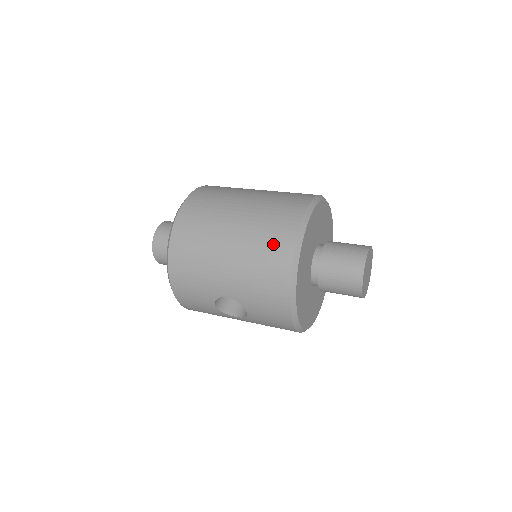
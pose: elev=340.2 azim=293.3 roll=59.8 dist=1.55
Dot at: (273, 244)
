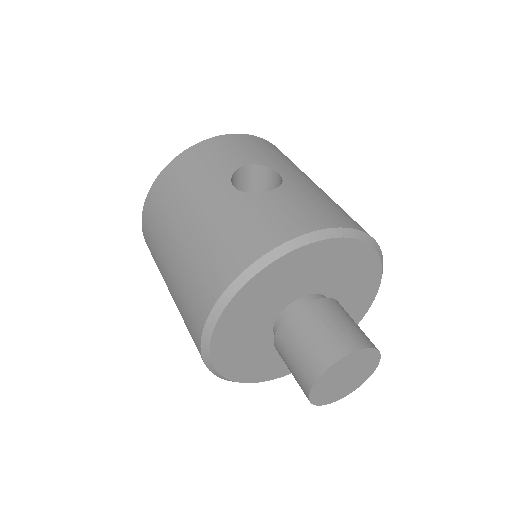
Dot at: occluded
